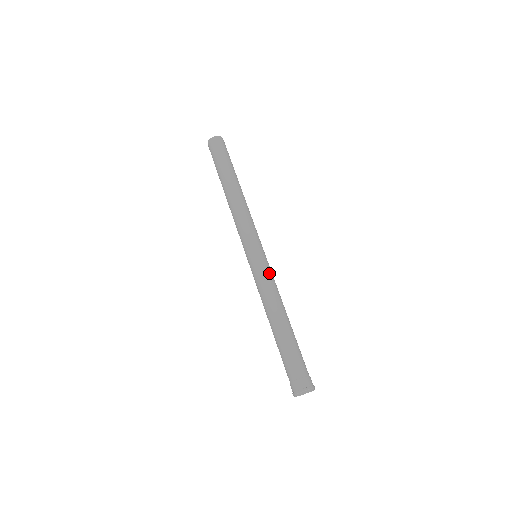
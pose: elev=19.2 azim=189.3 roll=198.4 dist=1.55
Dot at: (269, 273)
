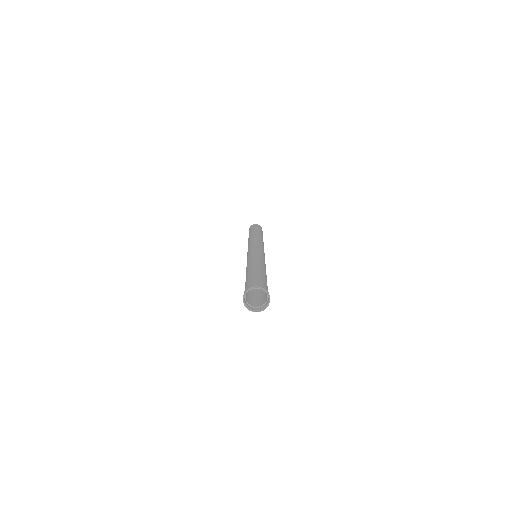
Dot at: occluded
